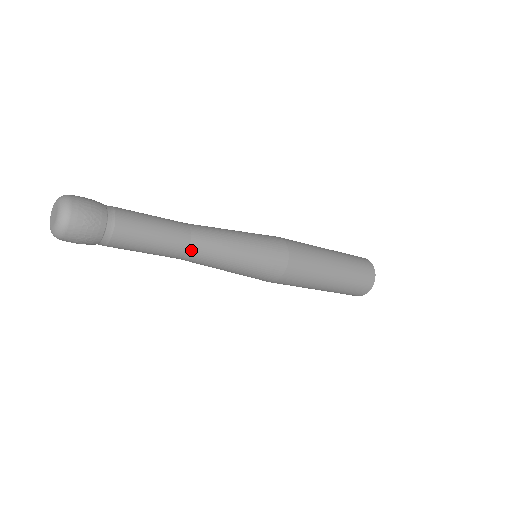
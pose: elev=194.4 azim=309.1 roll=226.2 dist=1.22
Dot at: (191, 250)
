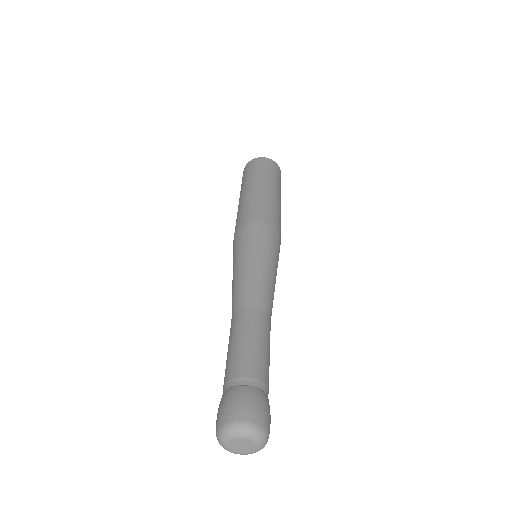
Dot at: (270, 321)
